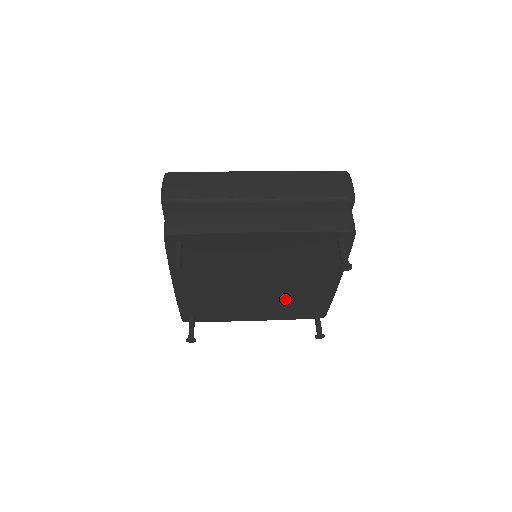
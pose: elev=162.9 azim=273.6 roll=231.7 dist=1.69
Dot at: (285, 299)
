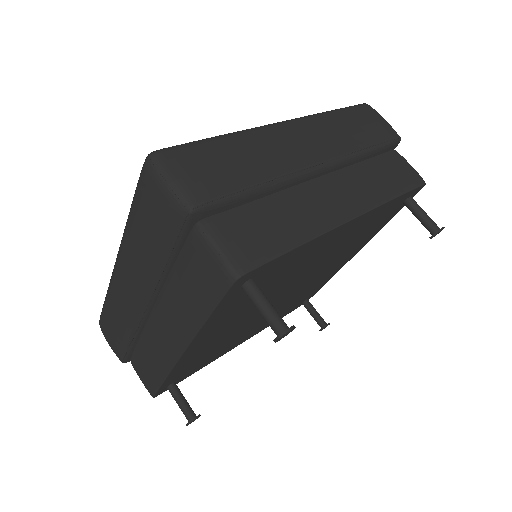
Dot at: (293, 300)
